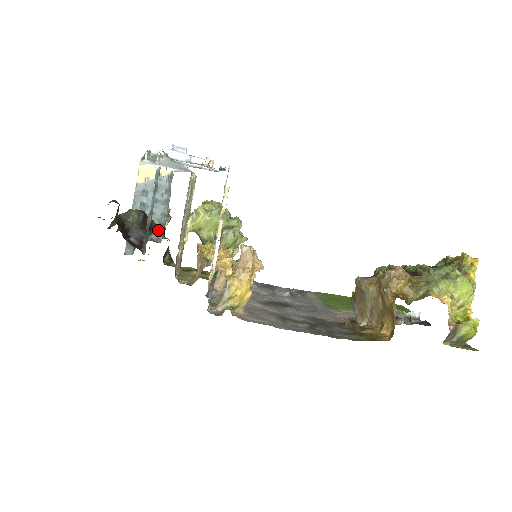
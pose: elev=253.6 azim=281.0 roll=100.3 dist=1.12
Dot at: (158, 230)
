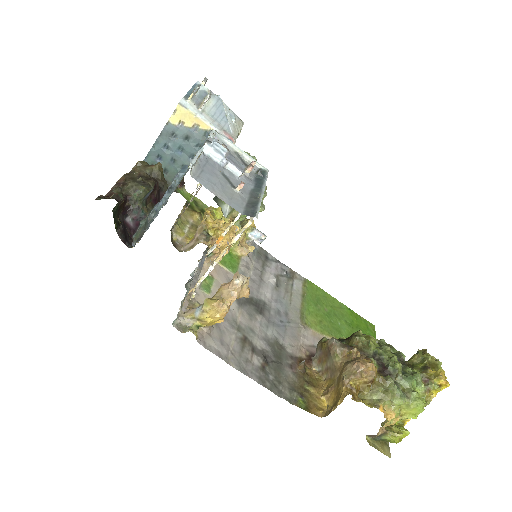
Dot at: occluded
